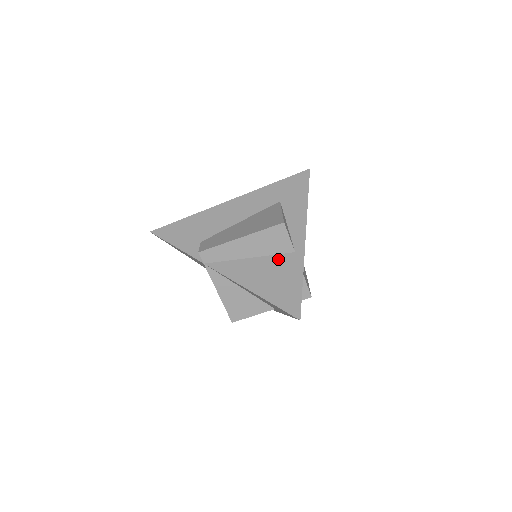
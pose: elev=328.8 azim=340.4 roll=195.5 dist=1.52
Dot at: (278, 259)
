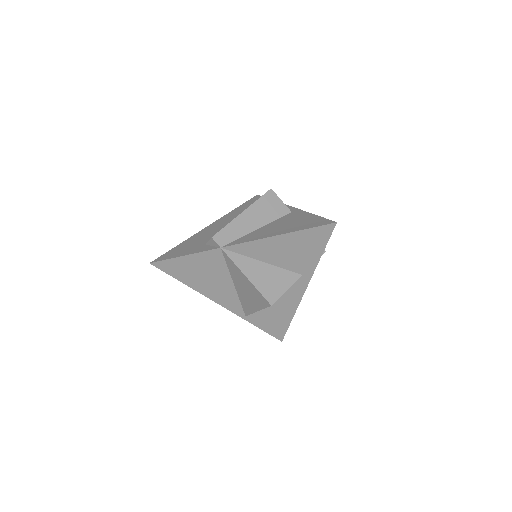
Dot at: (282, 219)
